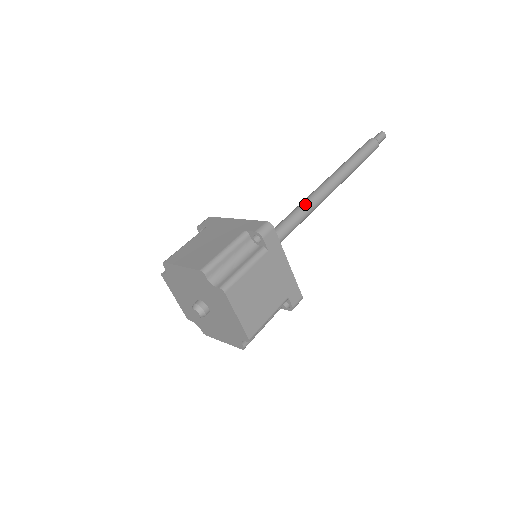
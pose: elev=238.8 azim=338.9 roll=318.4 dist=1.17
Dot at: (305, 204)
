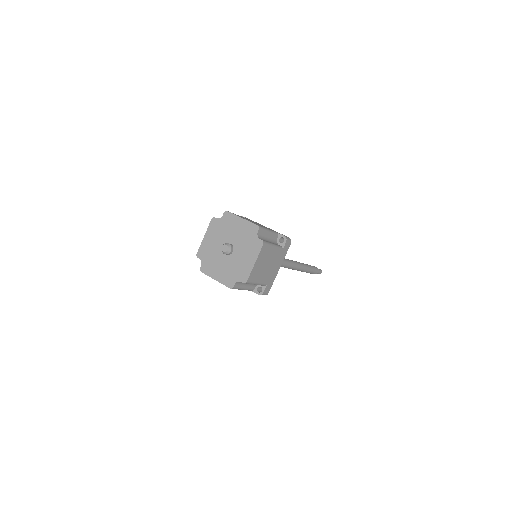
Dot at: (284, 259)
